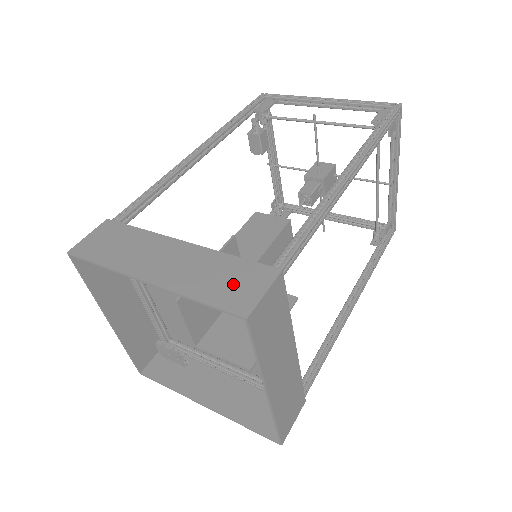
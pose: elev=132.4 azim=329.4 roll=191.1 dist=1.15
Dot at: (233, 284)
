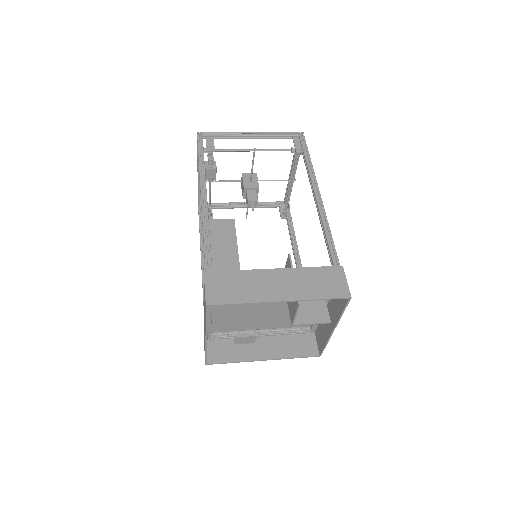
Dot at: (328, 283)
